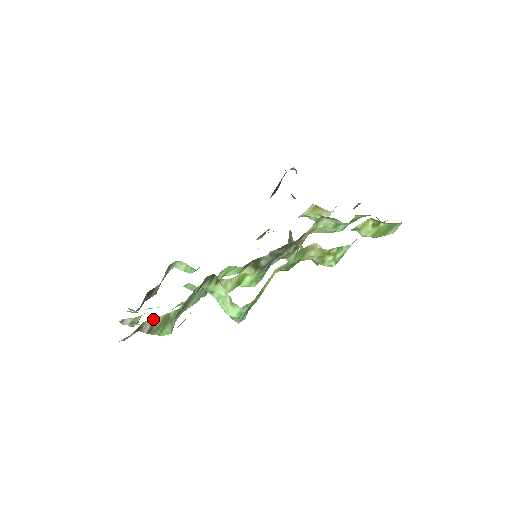
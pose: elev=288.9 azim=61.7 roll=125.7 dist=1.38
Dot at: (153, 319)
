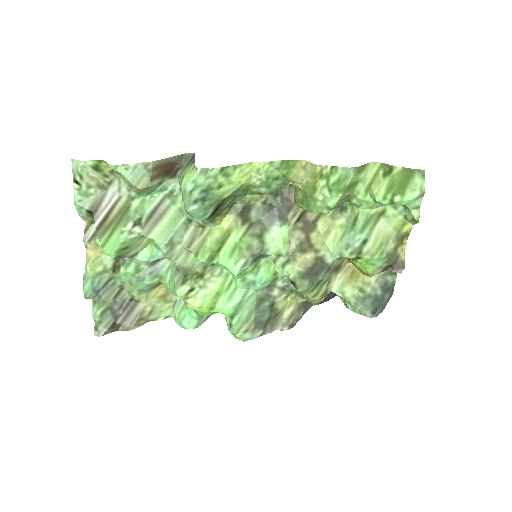
Dot at: (115, 200)
